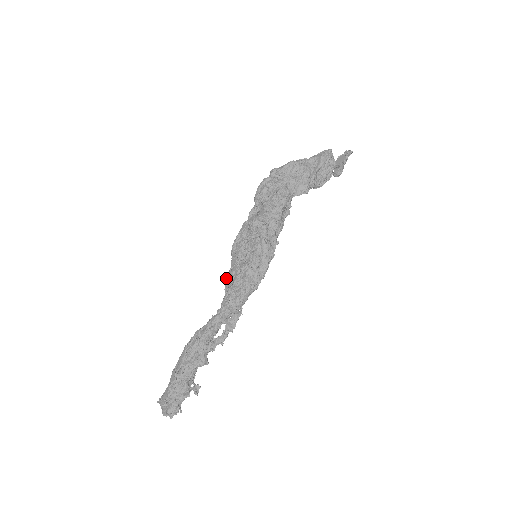
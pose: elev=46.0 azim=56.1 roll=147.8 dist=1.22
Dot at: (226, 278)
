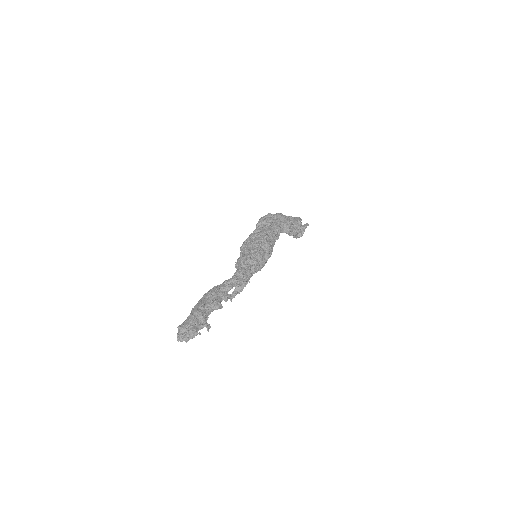
Dot at: (238, 260)
